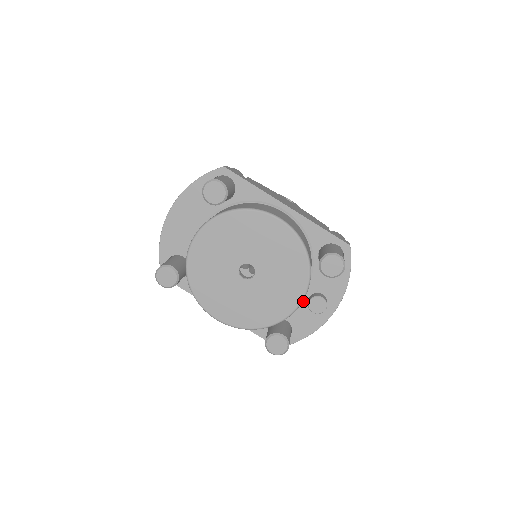
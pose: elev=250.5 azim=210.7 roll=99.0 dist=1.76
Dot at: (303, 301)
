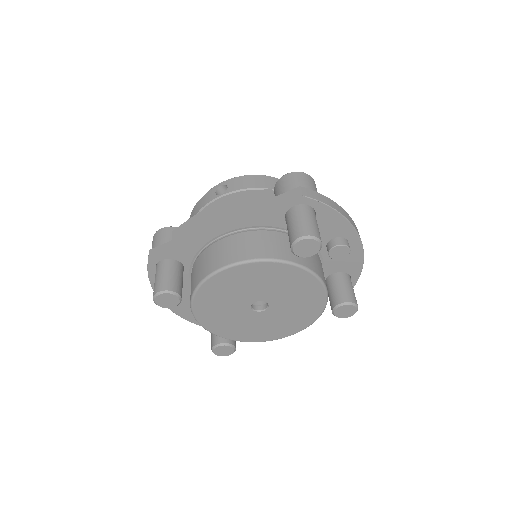
Dot at: (326, 255)
